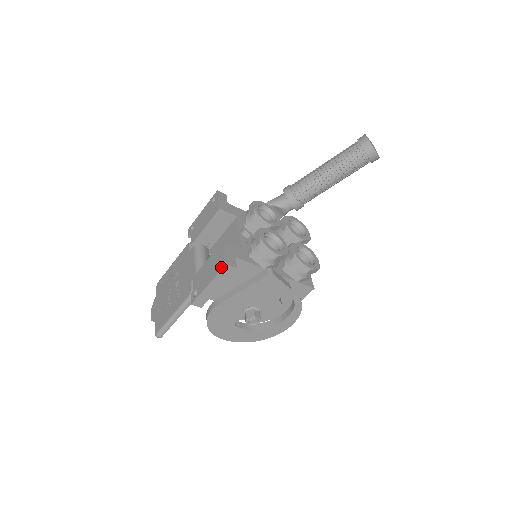
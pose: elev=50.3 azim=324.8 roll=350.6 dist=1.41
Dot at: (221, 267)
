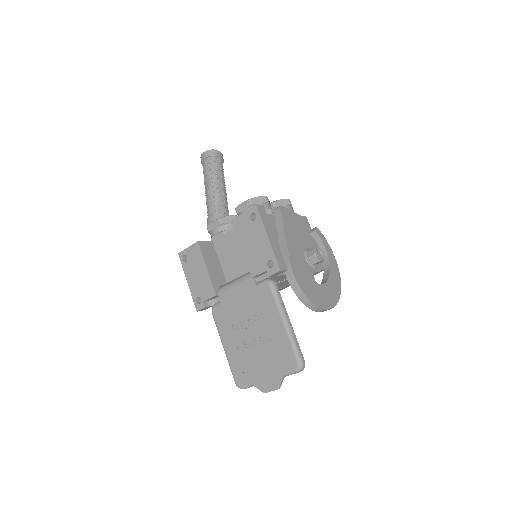
Dot at: (256, 214)
